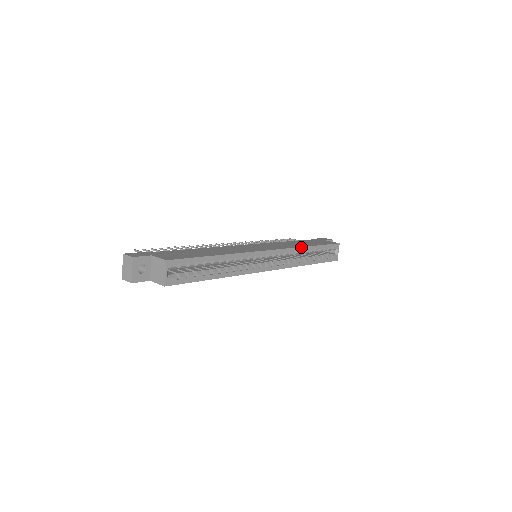
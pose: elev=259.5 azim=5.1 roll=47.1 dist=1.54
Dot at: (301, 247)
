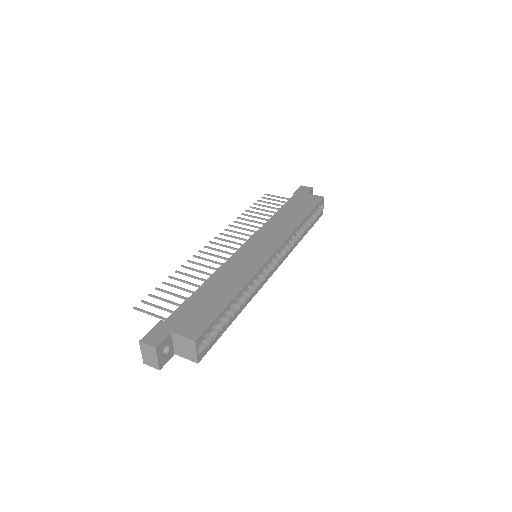
Dot at: (297, 227)
